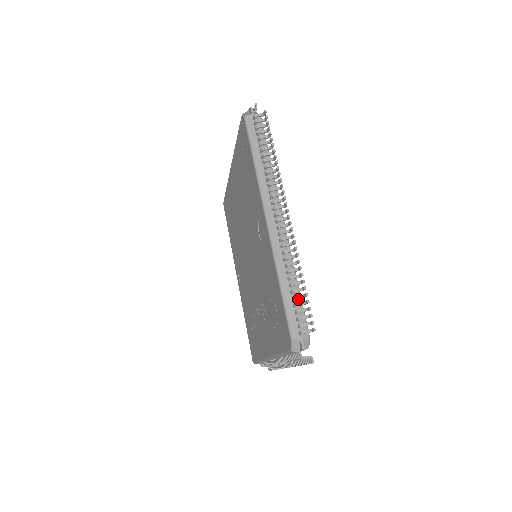
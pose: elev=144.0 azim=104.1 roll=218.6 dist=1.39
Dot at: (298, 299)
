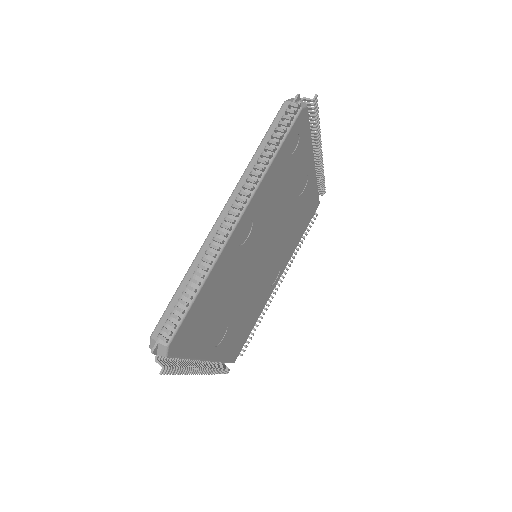
Dot at: occluded
